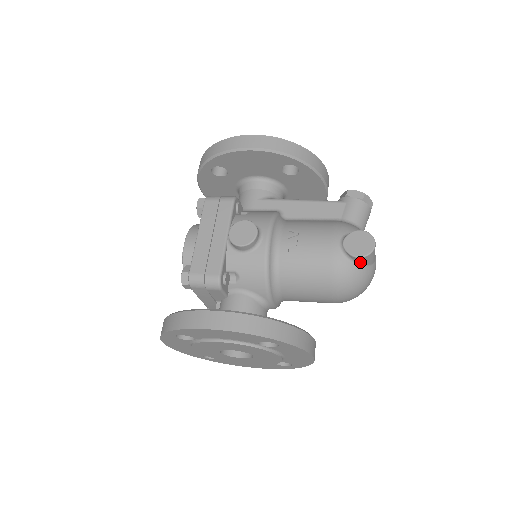
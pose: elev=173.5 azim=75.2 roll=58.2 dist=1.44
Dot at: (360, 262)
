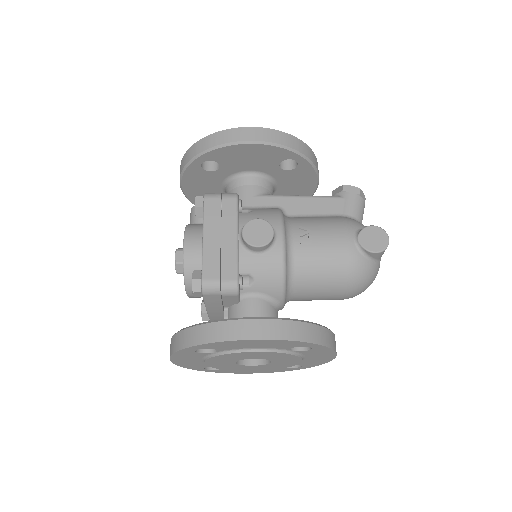
Dot at: (374, 257)
